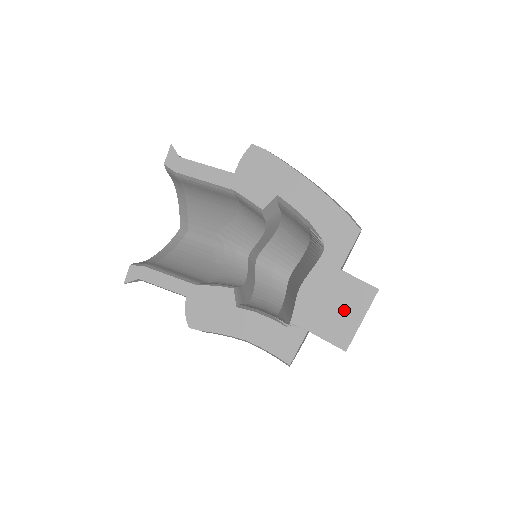
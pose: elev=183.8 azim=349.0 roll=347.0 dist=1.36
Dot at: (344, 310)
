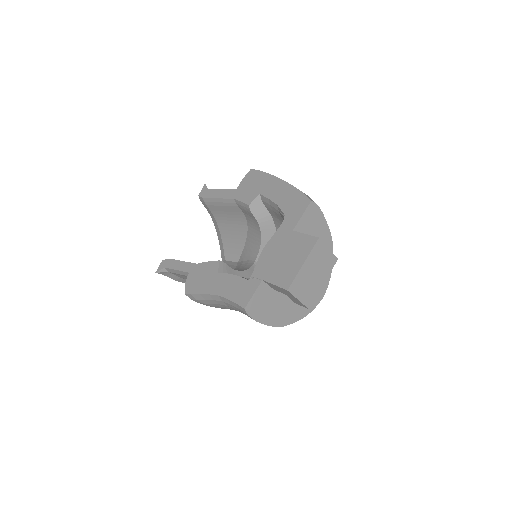
Dot at: (291, 259)
